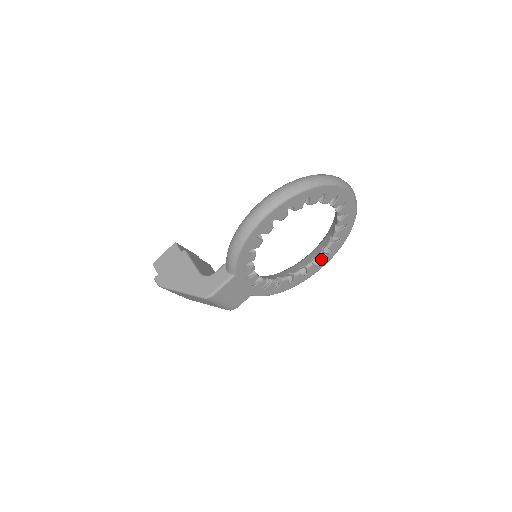
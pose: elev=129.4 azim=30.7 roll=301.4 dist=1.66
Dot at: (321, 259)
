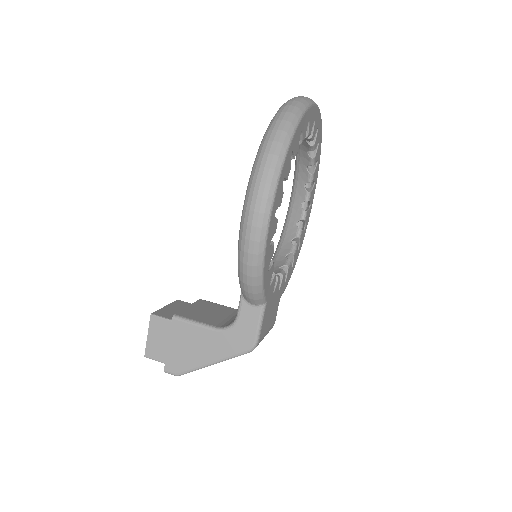
Dot at: (310, 199)
